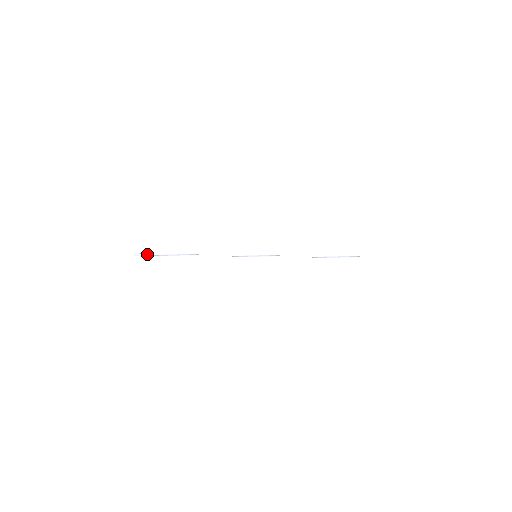
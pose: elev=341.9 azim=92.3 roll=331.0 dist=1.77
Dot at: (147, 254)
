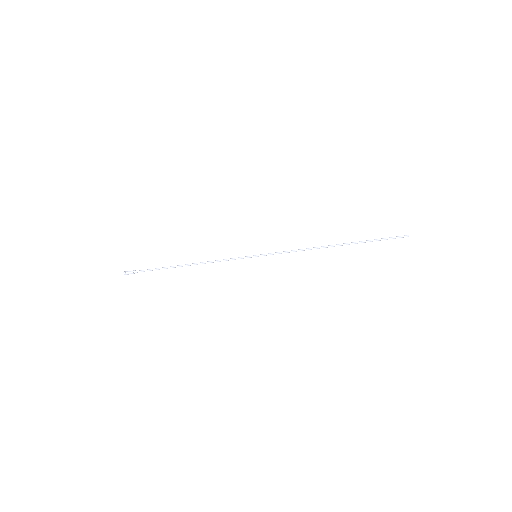
Dot at: (137, 271)
